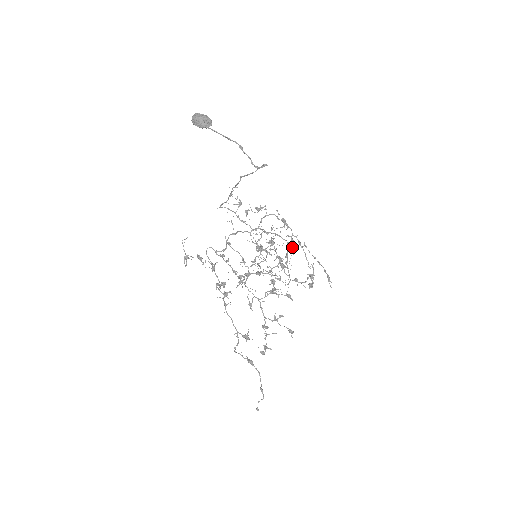
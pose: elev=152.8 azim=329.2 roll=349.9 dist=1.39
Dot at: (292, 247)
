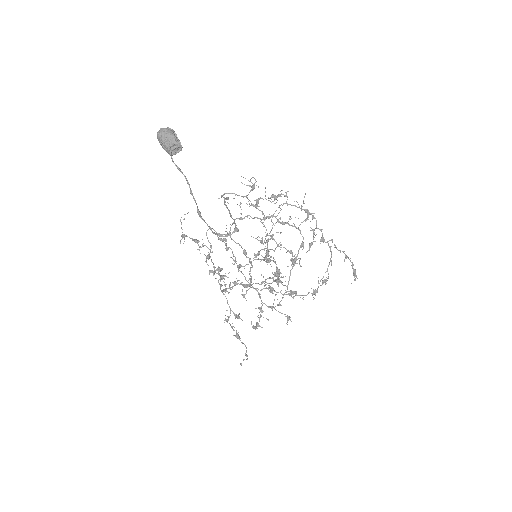
Dot at: (311, 242)
